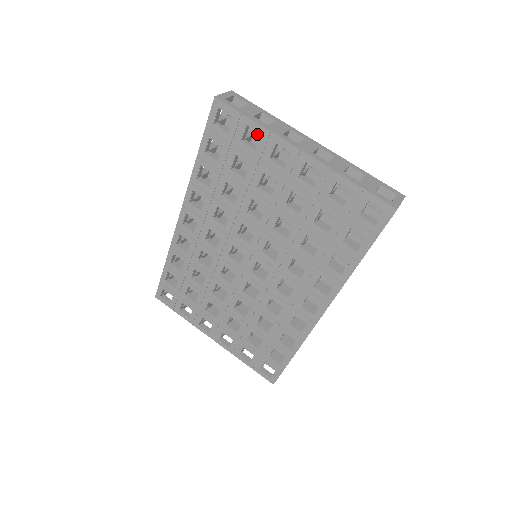
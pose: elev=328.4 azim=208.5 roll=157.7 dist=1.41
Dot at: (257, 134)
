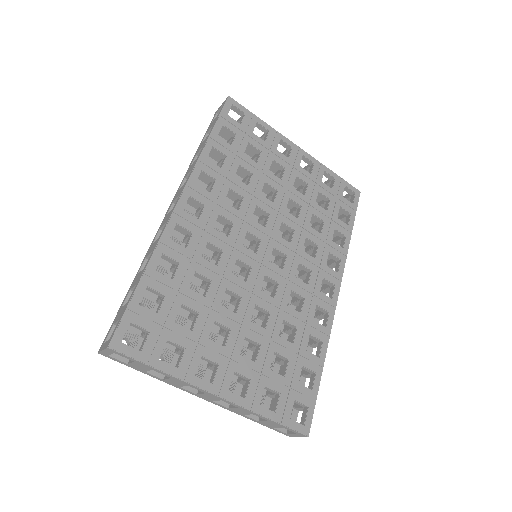
Dot at: occluded
